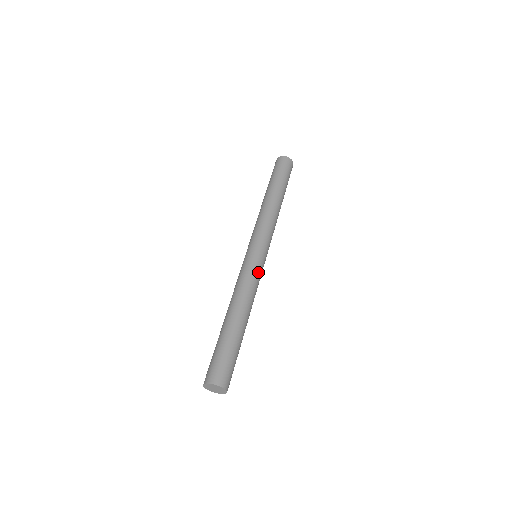
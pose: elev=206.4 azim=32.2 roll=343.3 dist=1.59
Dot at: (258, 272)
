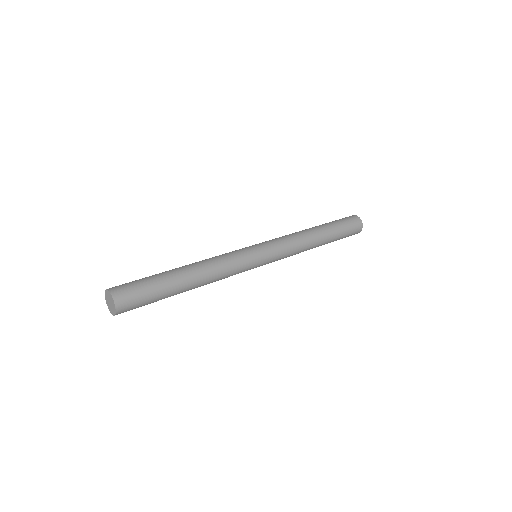
Dot at: (242, 261)
